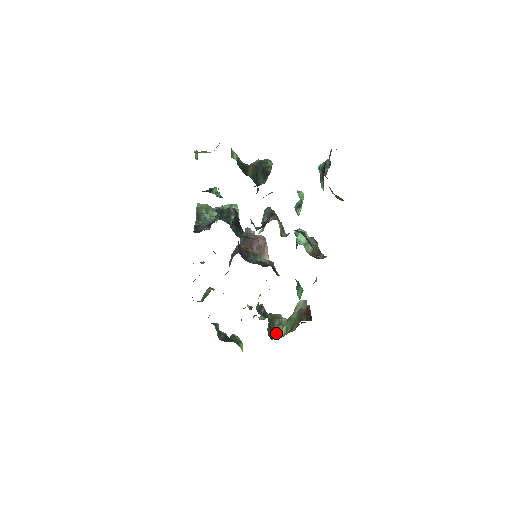
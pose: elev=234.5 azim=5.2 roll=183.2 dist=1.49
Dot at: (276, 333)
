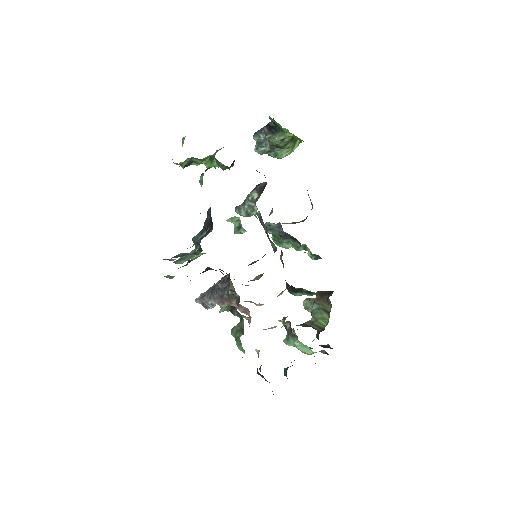
Dot at: (319, 327)
